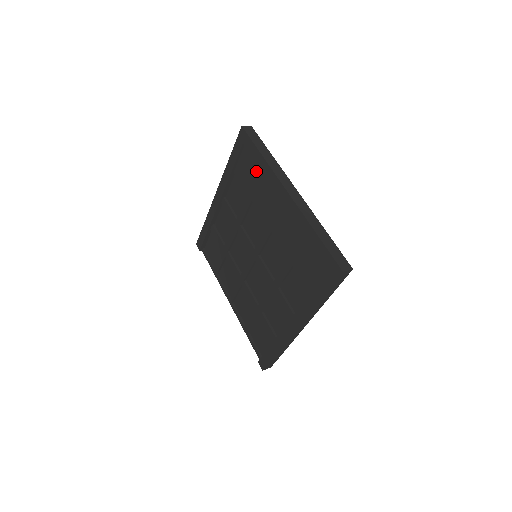
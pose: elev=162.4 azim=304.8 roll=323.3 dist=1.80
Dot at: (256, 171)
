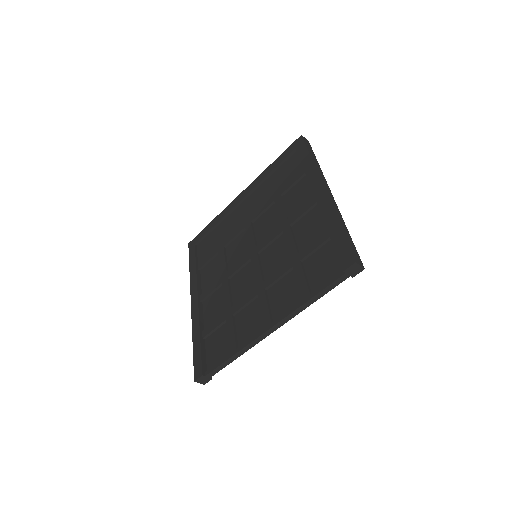
Dot at: (214, 235)
